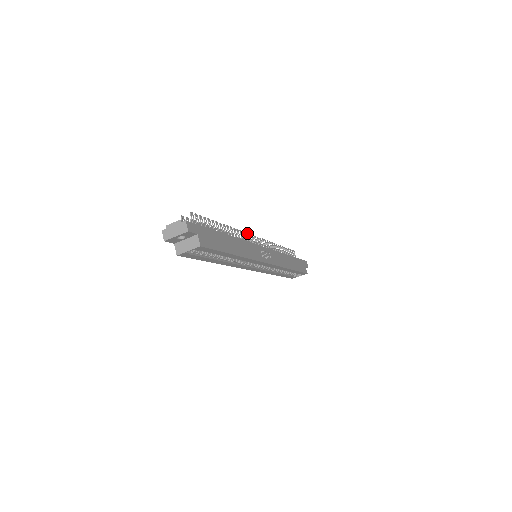
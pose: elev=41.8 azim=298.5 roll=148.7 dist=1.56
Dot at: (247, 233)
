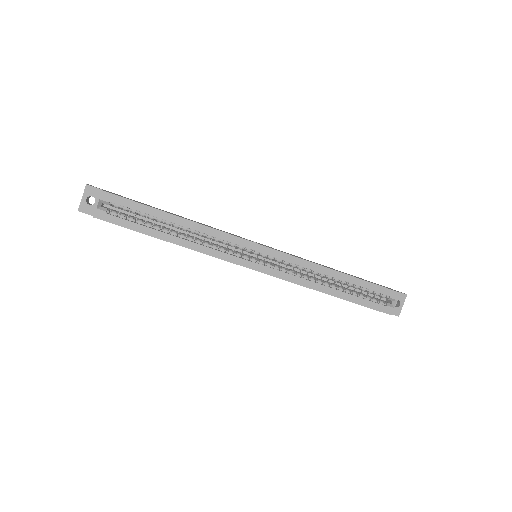
Dot at: occluded
